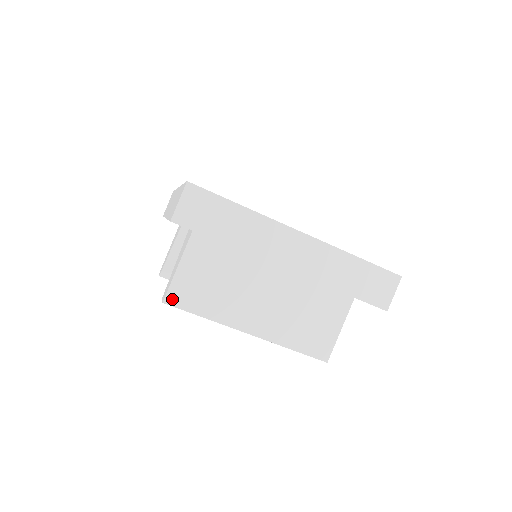
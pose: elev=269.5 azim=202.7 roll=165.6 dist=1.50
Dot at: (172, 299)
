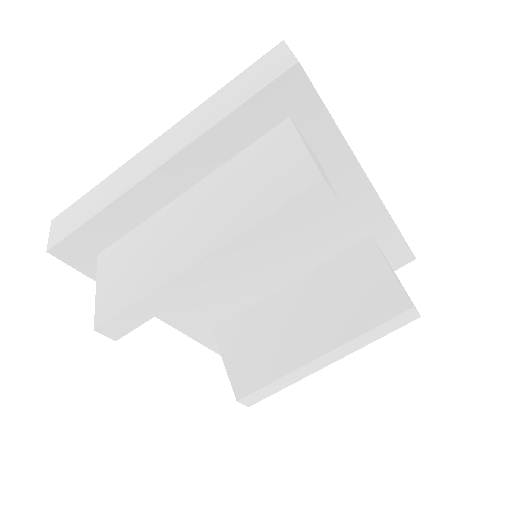
Dot at: (102, 318)
